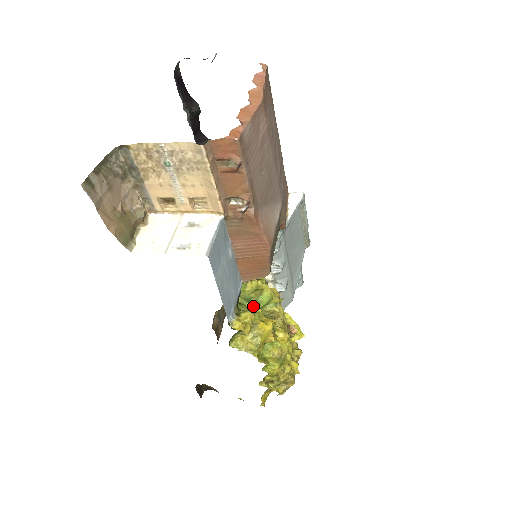
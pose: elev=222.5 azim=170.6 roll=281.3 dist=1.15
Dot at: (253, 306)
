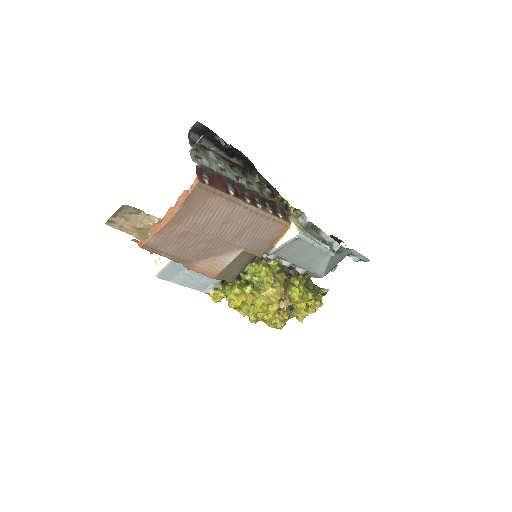
Dot at: (254, 280)
